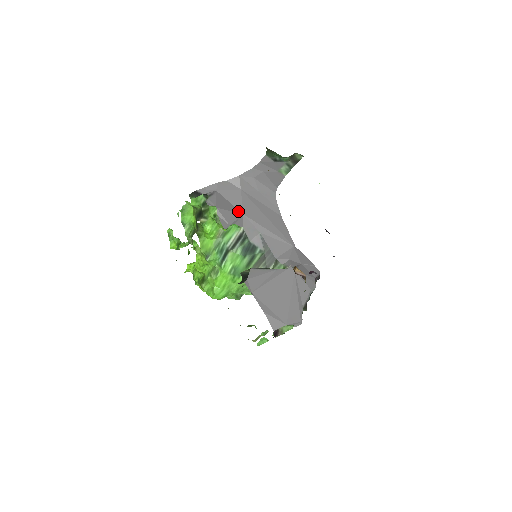
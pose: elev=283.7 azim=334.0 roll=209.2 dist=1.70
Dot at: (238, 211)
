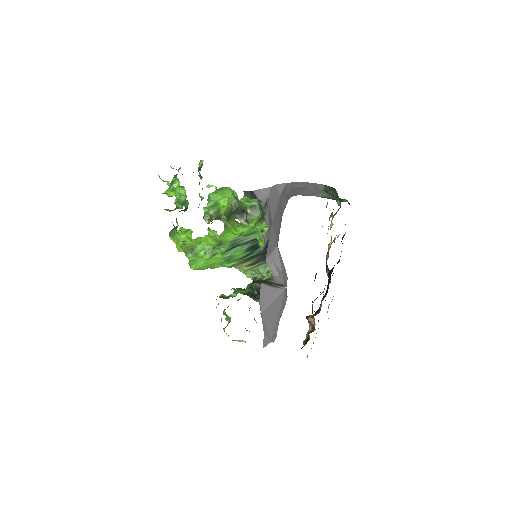
Dot at: (272, 221)
